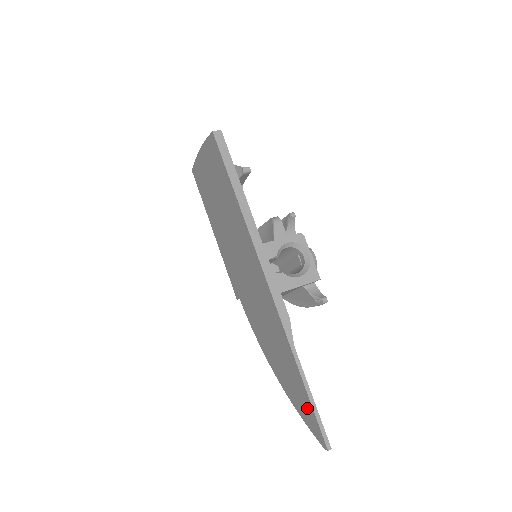
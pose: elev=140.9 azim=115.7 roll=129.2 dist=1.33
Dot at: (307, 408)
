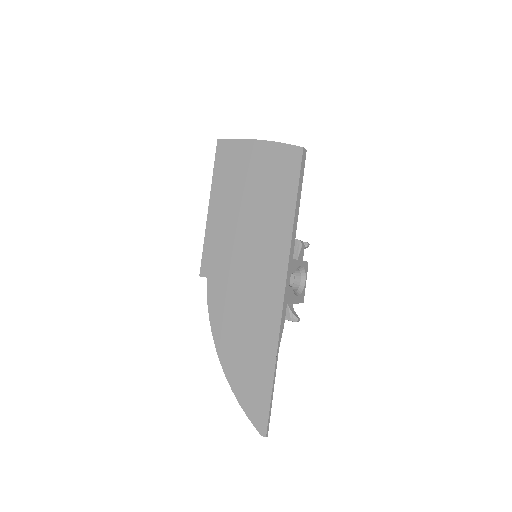
Dot at: (260, 399)
